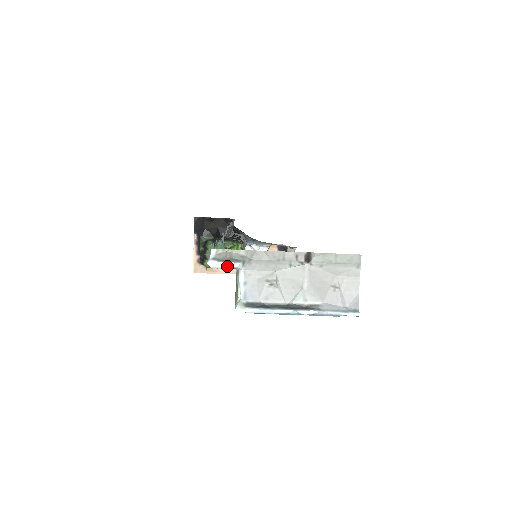
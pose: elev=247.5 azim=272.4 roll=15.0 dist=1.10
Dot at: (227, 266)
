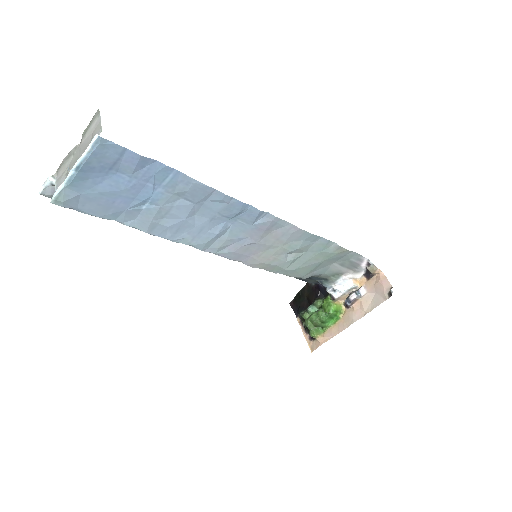
Dot at: (45, 185)
